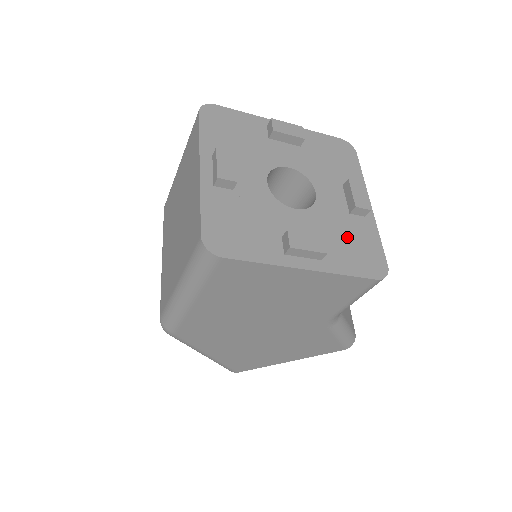
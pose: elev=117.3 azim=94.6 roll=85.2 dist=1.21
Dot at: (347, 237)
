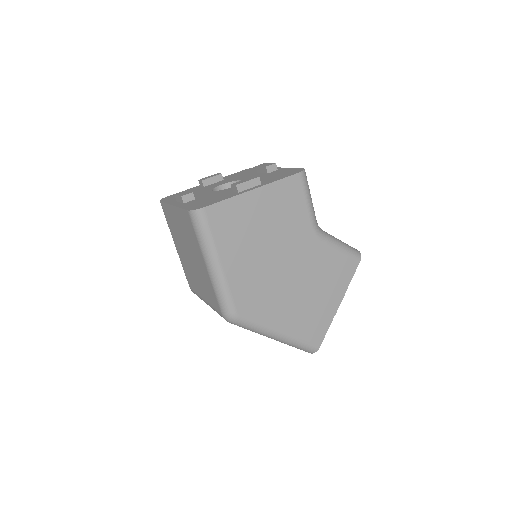
Dot at: (271, 176)
